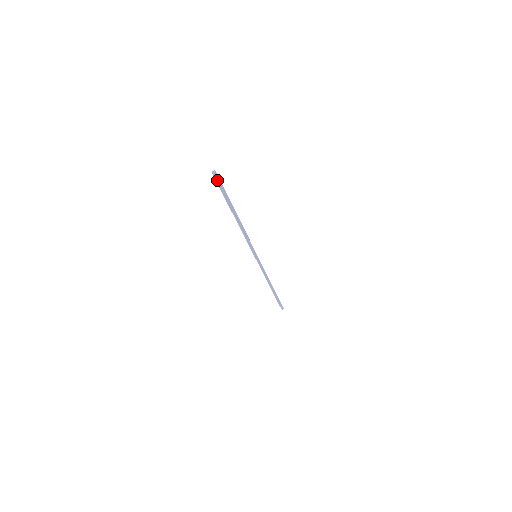
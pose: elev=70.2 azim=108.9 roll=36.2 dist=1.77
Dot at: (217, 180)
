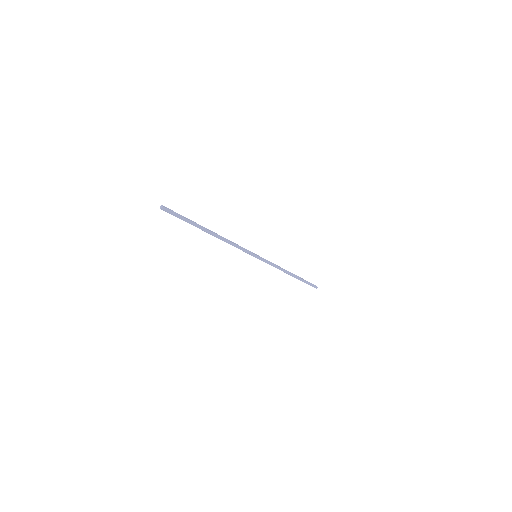
Dot at: (170, 212)
